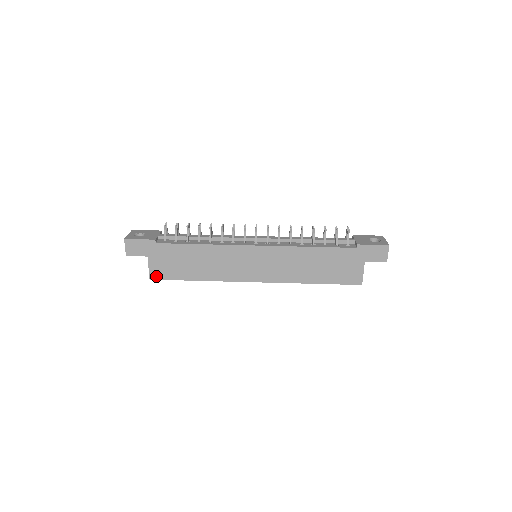
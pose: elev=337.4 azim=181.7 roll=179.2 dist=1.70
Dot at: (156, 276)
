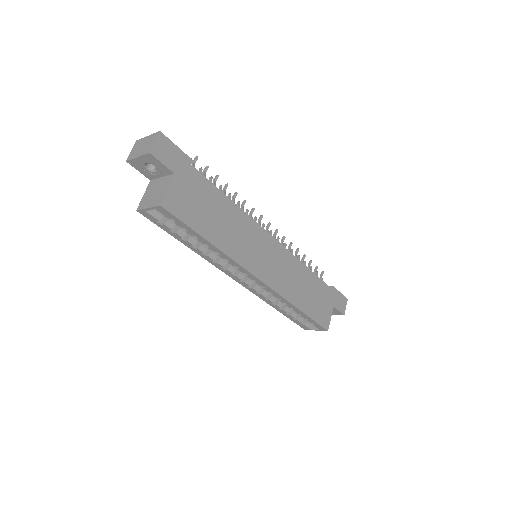
Dot at: (170, 206)
